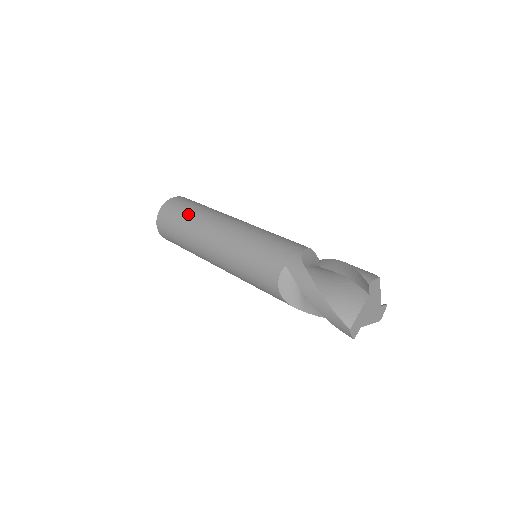
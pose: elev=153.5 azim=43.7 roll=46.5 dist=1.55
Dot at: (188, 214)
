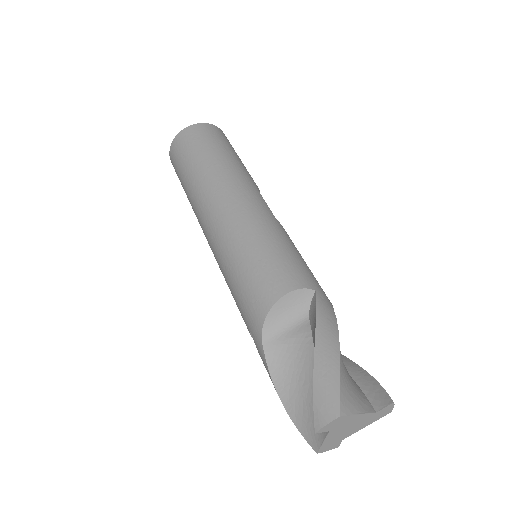
Dot at: (184, 181)
